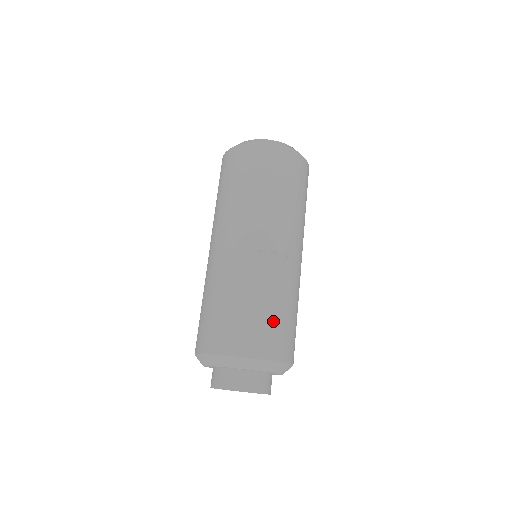
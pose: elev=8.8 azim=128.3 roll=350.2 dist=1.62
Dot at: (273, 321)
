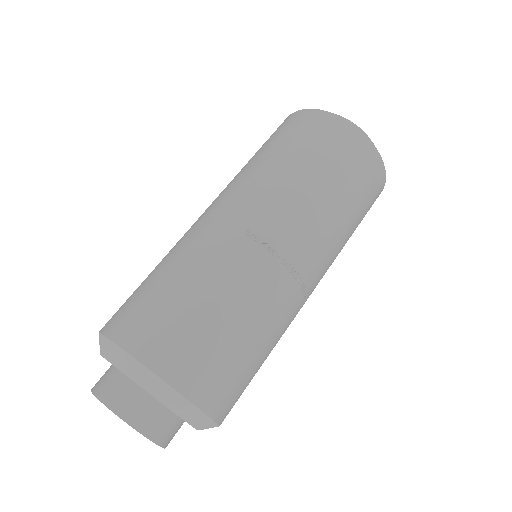
Dot at: (210, 334)
